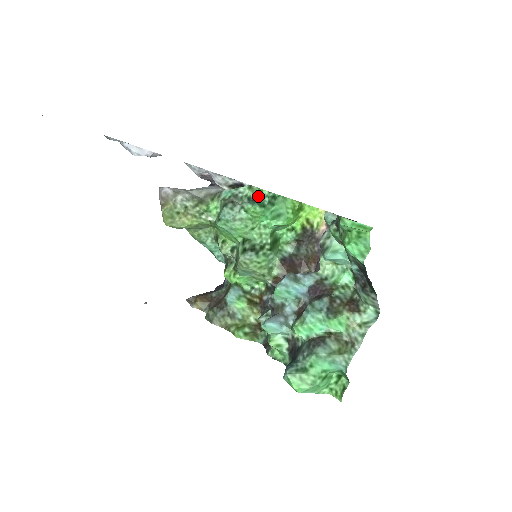
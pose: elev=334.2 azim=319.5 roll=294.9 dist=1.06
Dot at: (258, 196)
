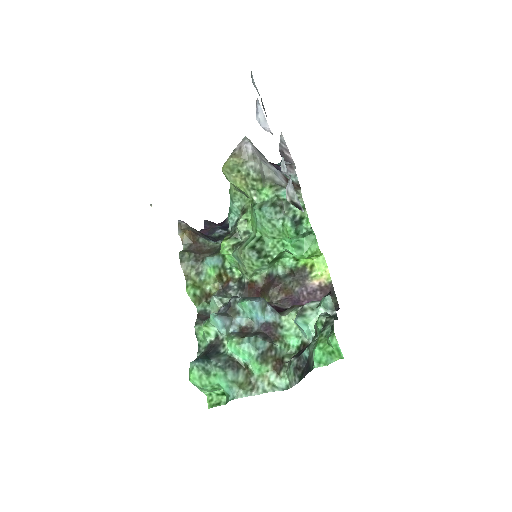
Dot at: (302, 222)
